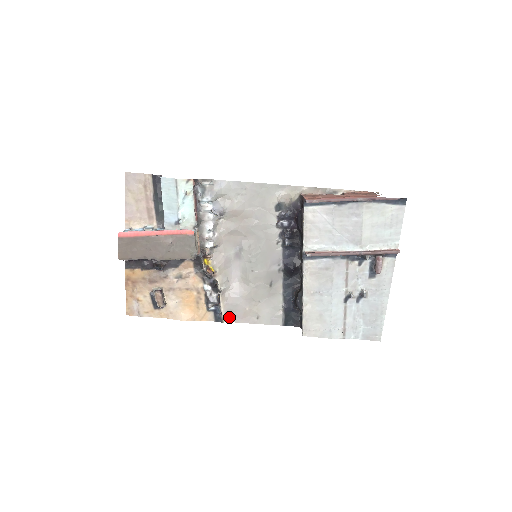
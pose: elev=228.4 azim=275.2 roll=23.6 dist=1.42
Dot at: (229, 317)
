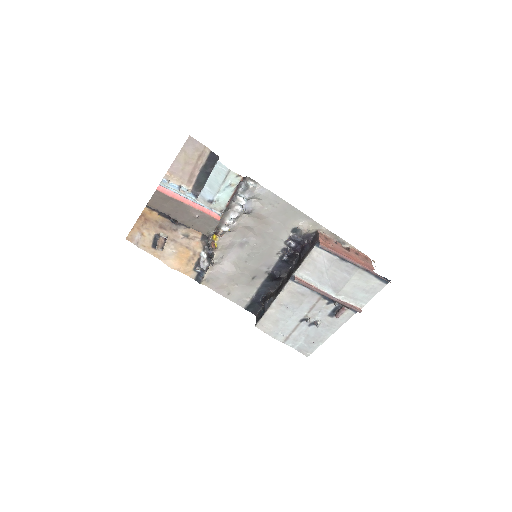
Dot at: (207, 282)
